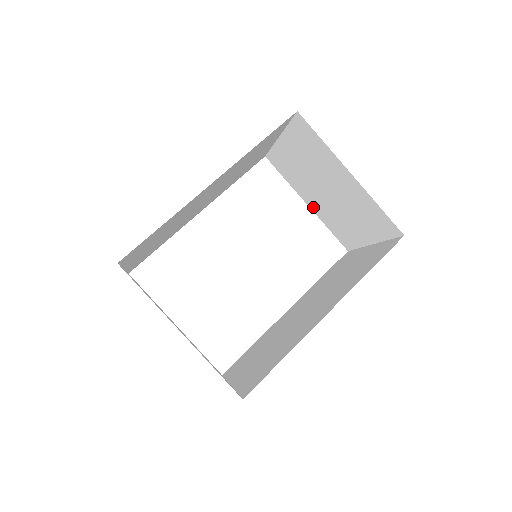
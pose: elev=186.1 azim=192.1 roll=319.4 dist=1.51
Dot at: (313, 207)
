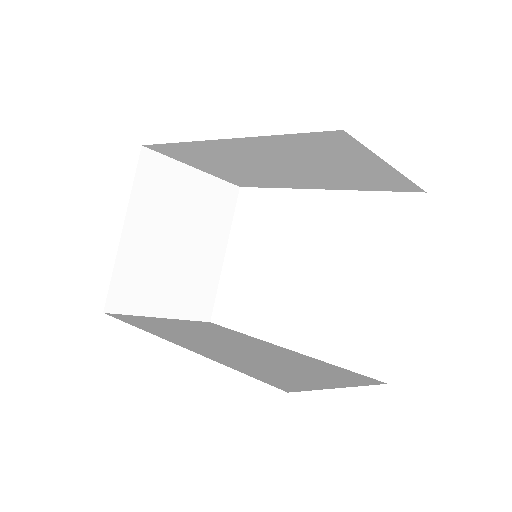
Dot at: occluded
